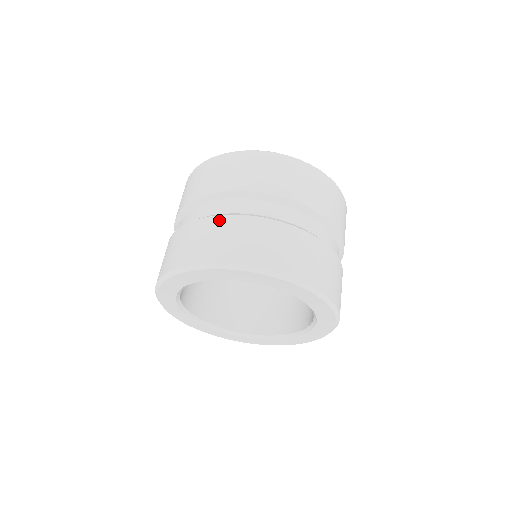
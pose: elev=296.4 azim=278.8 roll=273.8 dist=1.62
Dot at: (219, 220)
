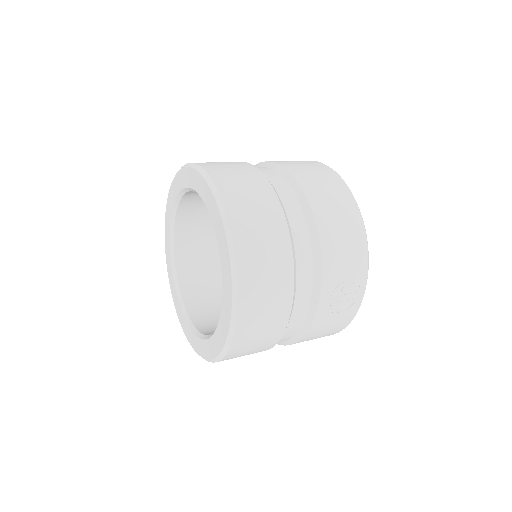
Dot at: occluded
